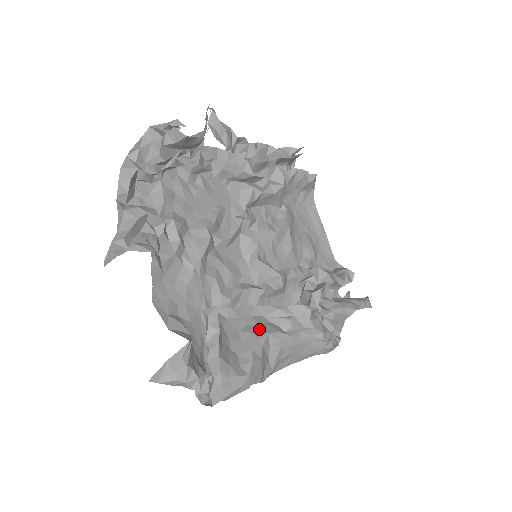
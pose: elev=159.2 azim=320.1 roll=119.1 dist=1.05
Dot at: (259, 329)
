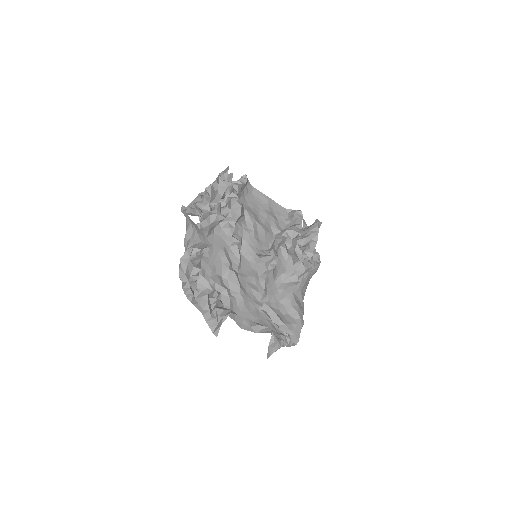
Dot at: (287, 293)
